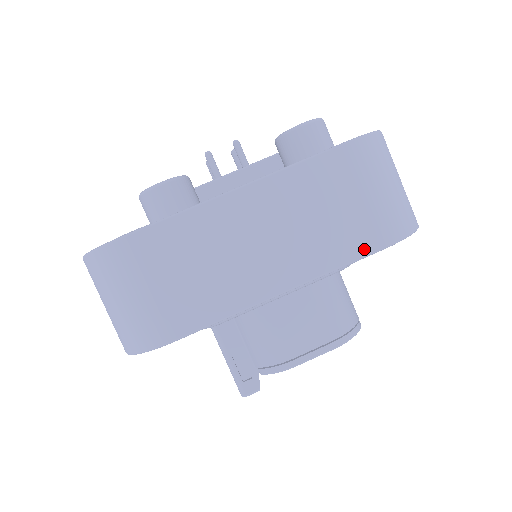
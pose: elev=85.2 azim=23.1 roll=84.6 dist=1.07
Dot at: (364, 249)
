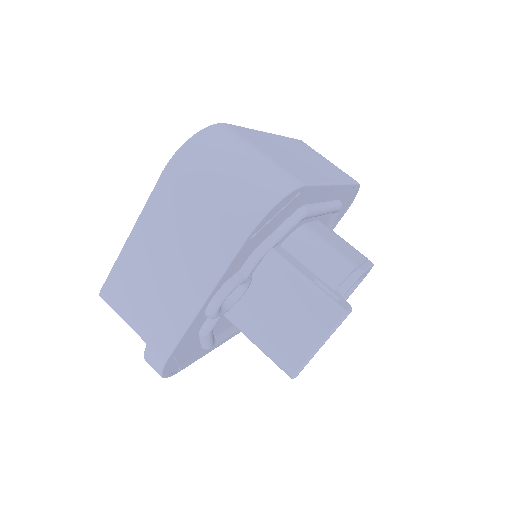
Dot at: (351, 180)
